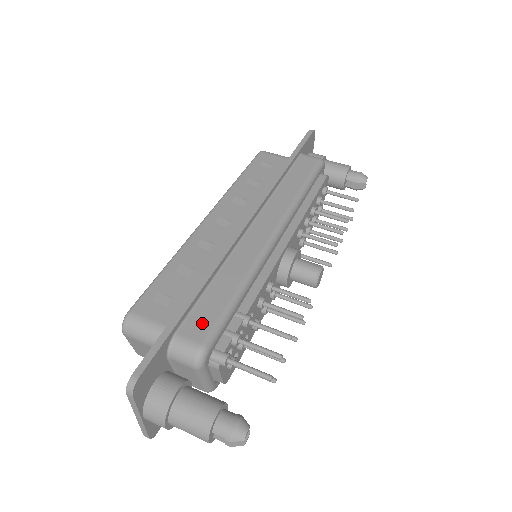
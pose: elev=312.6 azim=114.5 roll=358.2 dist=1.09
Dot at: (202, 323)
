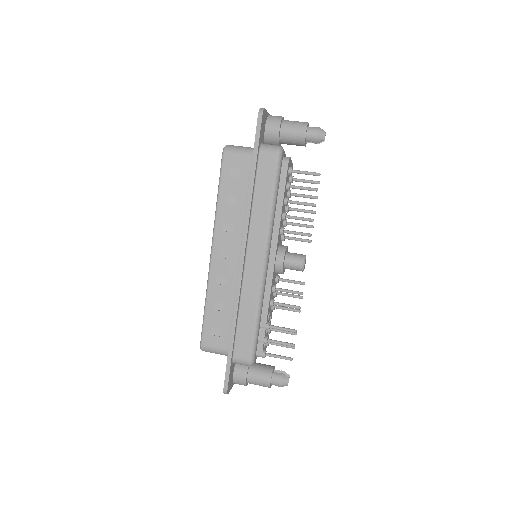
Dot at: (244, 347)
